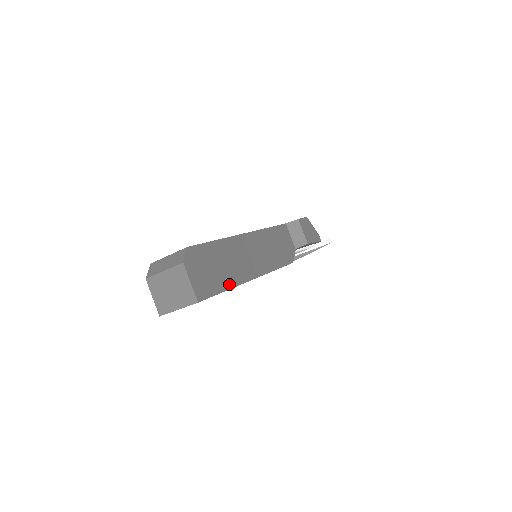
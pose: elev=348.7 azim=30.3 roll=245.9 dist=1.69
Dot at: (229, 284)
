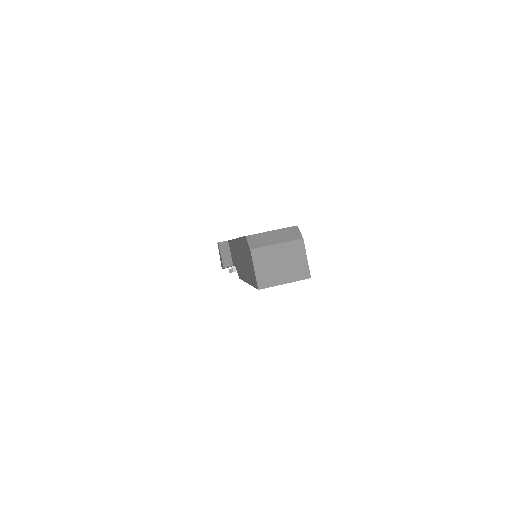
Dot at: occluded
